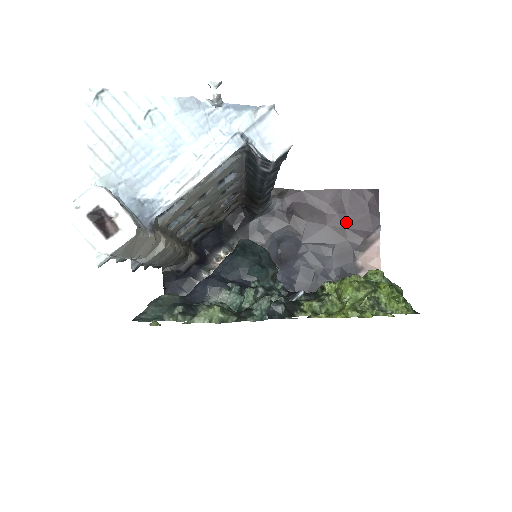
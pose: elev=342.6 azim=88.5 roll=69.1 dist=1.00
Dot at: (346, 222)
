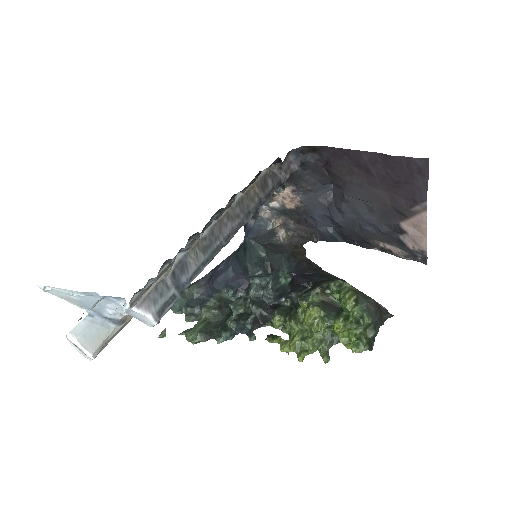
Dot at: (388, 187)
